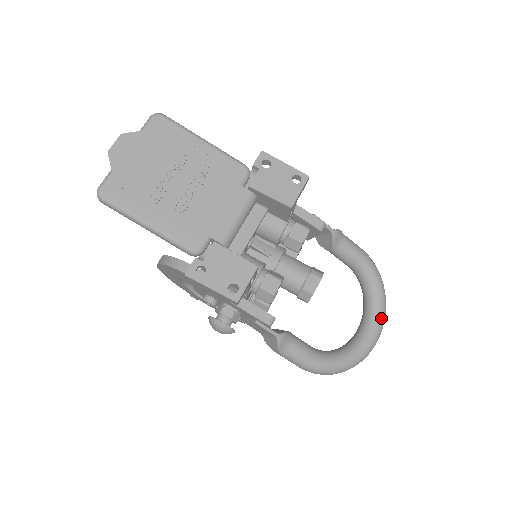
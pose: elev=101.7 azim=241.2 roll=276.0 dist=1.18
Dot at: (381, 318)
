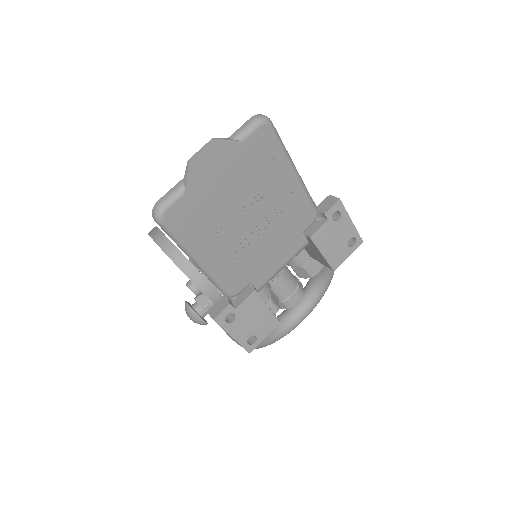
Dot at: occluded
